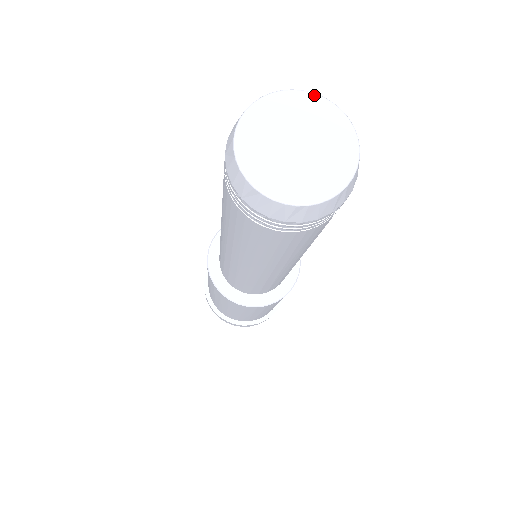
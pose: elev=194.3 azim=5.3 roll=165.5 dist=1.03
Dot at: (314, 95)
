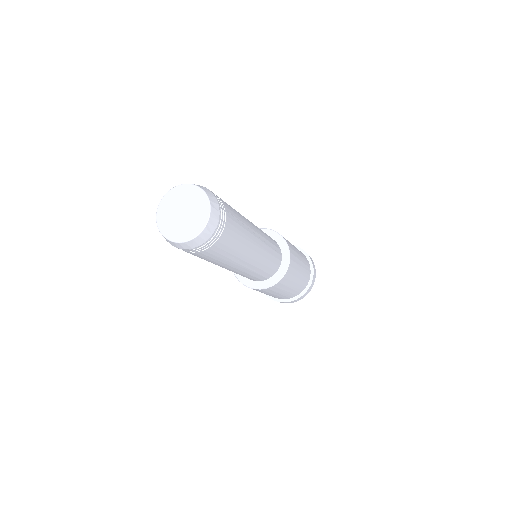
Dot at: (167, 194)
